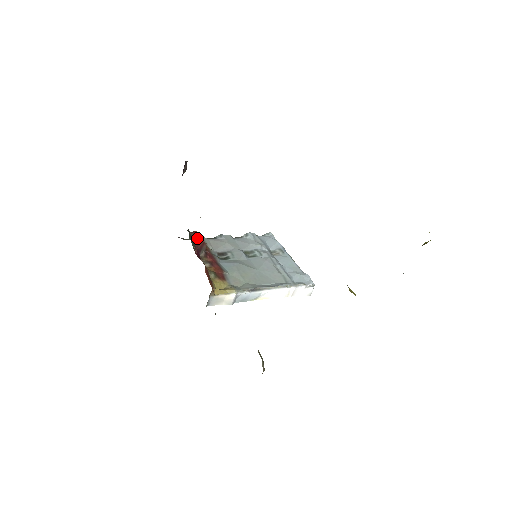
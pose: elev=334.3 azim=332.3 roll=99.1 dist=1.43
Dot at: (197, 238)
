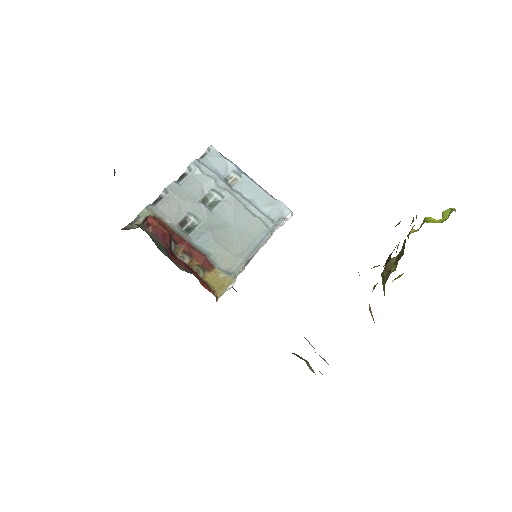
Dot at: (160, 235)
